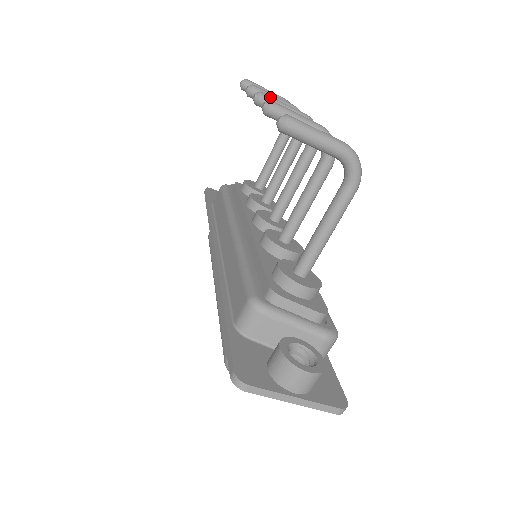
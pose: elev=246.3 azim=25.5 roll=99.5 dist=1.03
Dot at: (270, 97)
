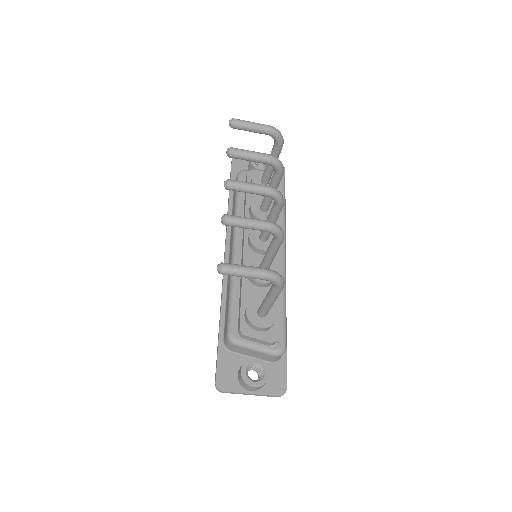
Dot at: (236, 184)
